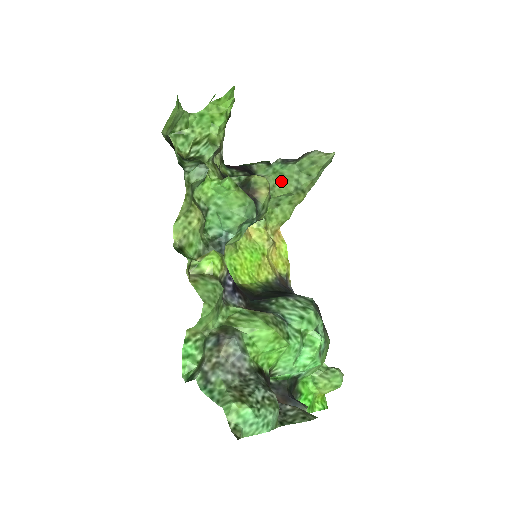
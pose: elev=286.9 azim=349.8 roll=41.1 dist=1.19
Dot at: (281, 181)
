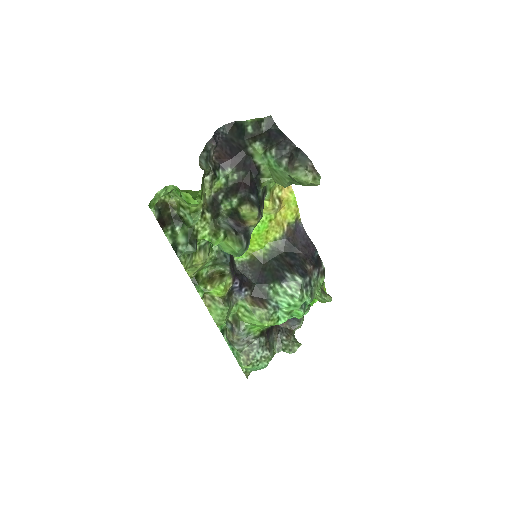
Dot at: (276, 176)
